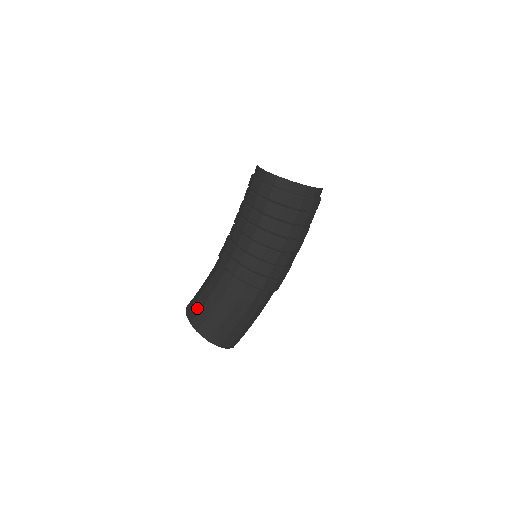
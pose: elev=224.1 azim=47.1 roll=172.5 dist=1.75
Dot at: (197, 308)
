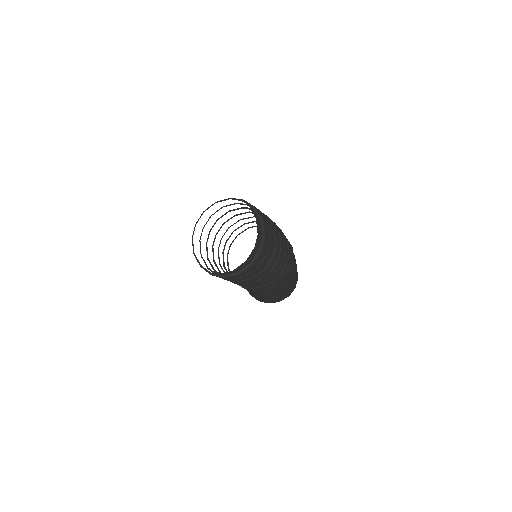
Dot at: occluded
